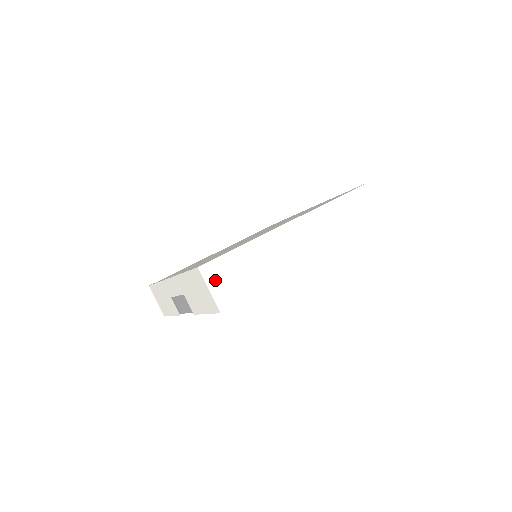
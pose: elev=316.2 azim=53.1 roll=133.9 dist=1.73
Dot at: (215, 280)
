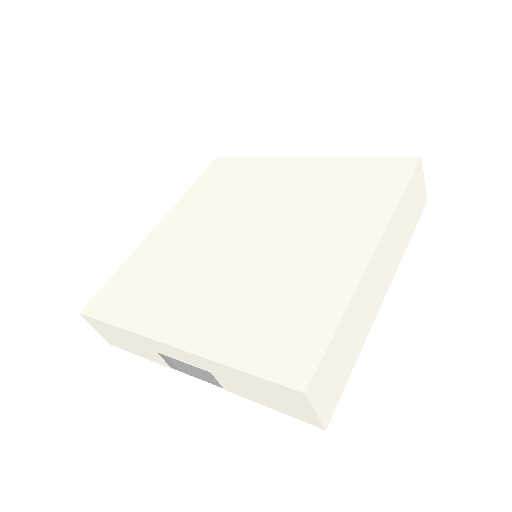
Dot at: (320, 394)
